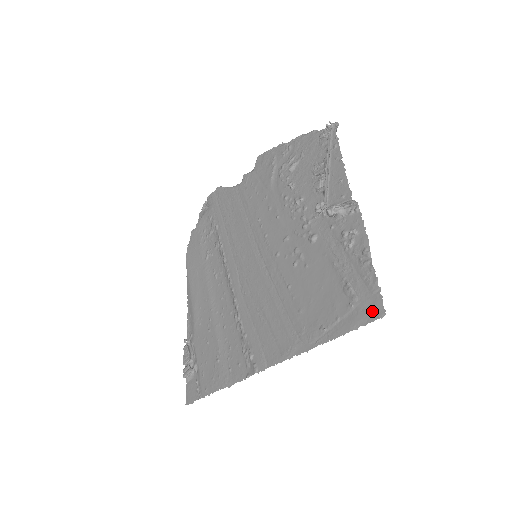
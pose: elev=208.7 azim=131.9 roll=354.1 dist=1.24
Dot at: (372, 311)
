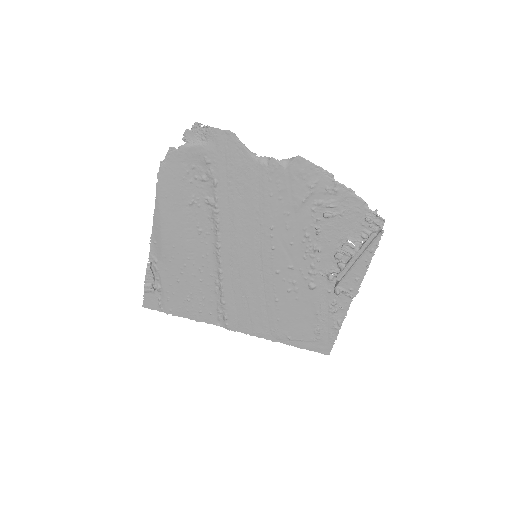
Dot at: (323, 350)
